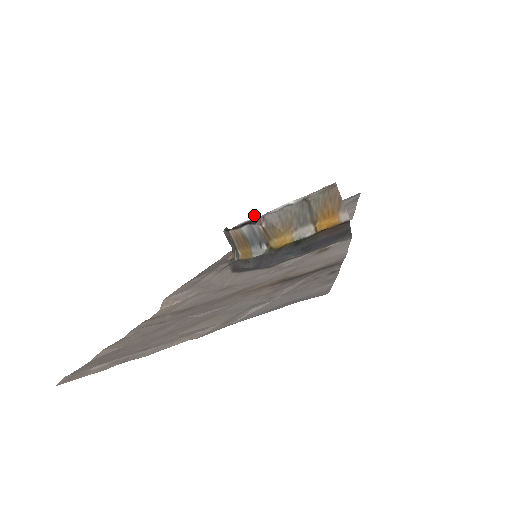
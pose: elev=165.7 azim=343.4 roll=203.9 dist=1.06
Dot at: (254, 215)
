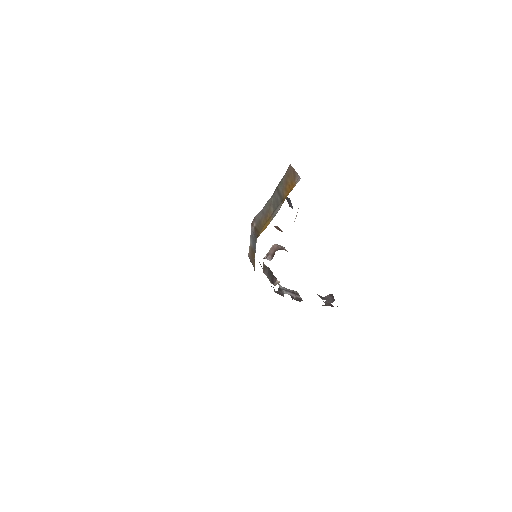
Dot at: (329, 294)
